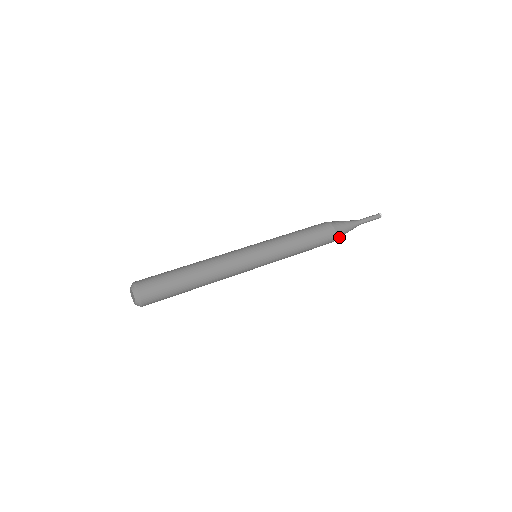
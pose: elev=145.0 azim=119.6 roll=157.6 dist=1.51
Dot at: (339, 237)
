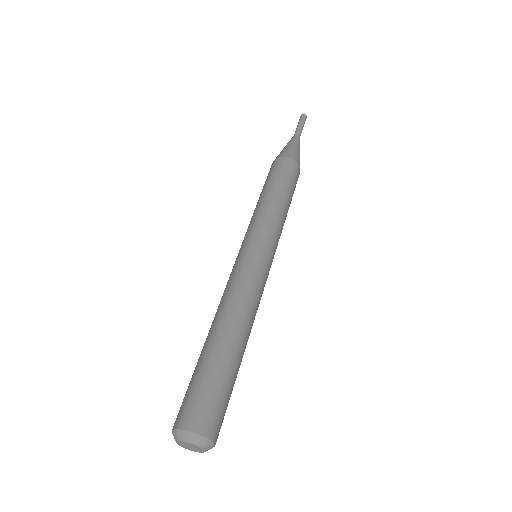
Dot at: occluded
